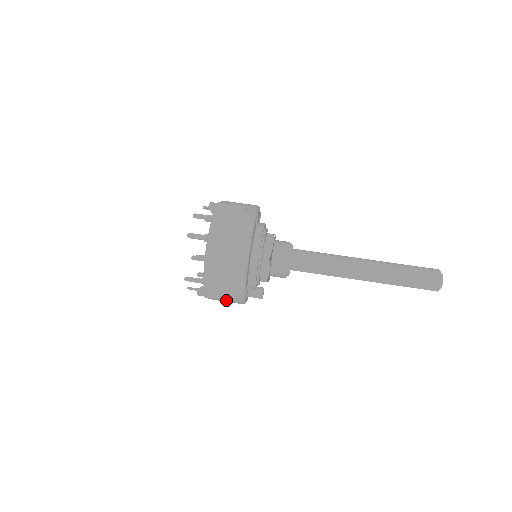
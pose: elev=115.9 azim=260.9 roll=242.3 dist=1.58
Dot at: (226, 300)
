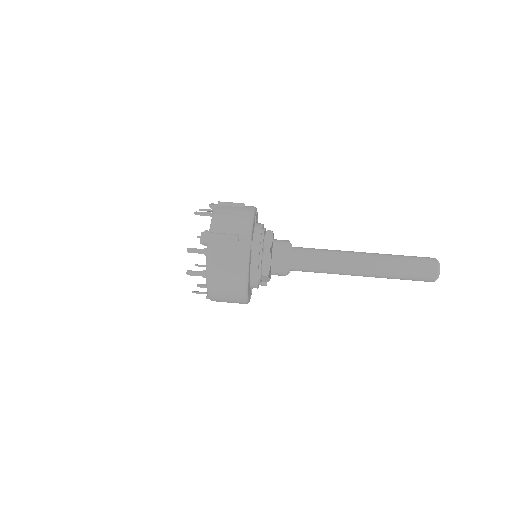
Dot at: occluded
